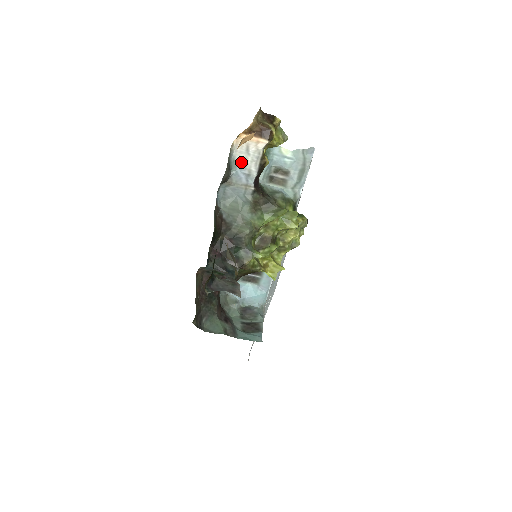
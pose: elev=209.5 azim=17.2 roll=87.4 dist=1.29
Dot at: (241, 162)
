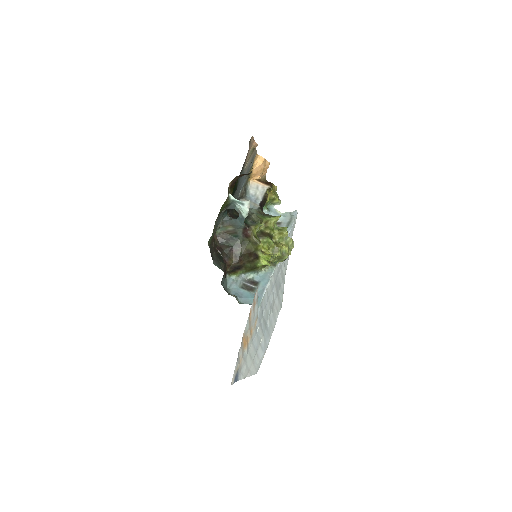
Dot at: (253, 192)
